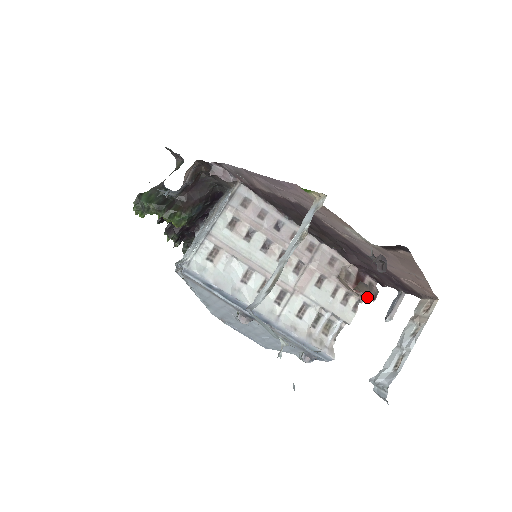
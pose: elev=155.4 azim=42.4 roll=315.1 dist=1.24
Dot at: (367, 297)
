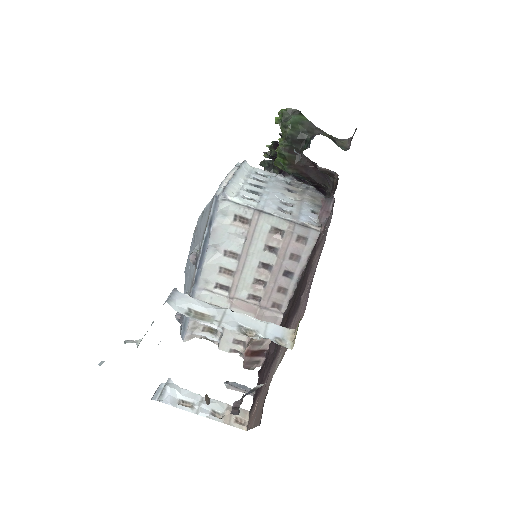
Dot at: (244, 362)
